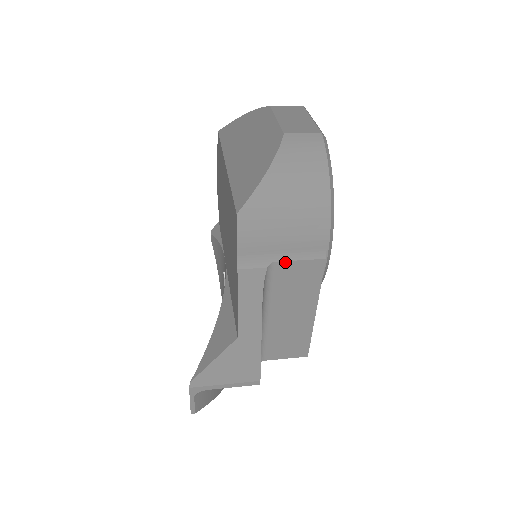
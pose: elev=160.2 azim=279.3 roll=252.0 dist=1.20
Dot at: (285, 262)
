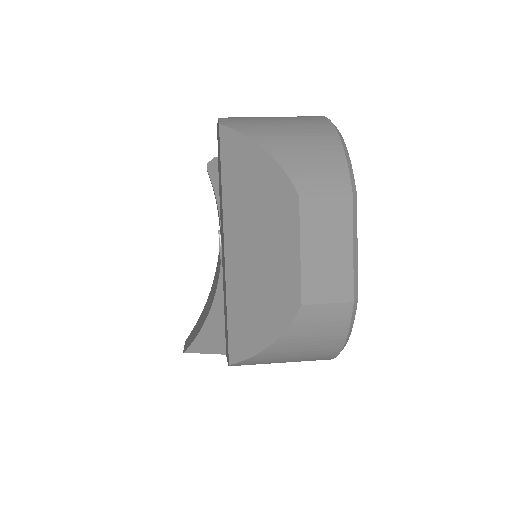
Dot at: occluded
